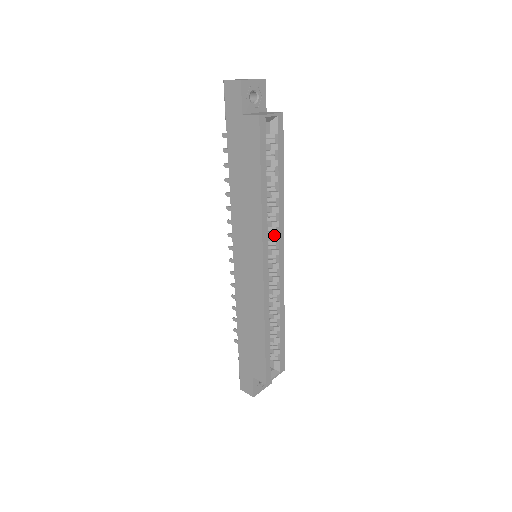
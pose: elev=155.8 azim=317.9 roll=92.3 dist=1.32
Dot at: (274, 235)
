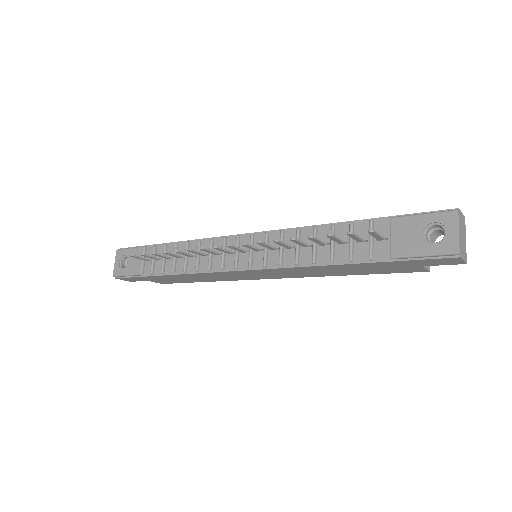
Dot at: occluded
